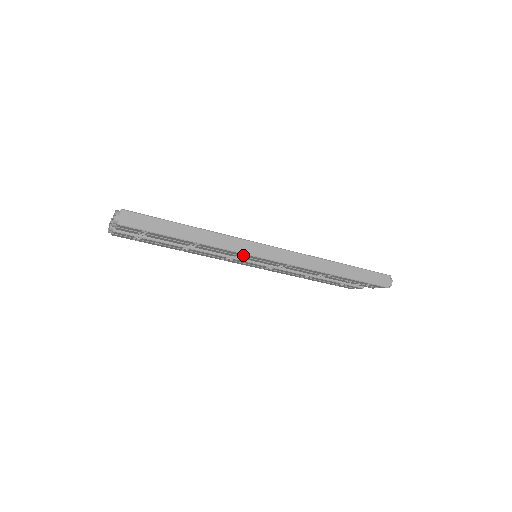
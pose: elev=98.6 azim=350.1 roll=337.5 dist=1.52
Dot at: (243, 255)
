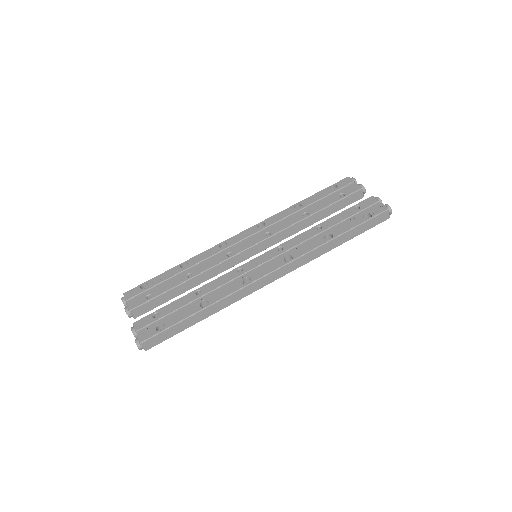
Dot at: occluded
